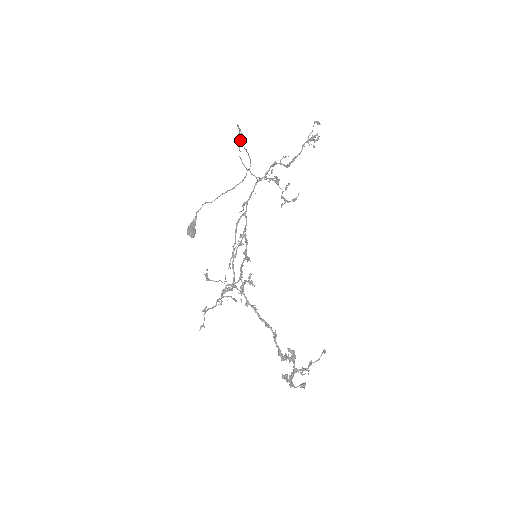
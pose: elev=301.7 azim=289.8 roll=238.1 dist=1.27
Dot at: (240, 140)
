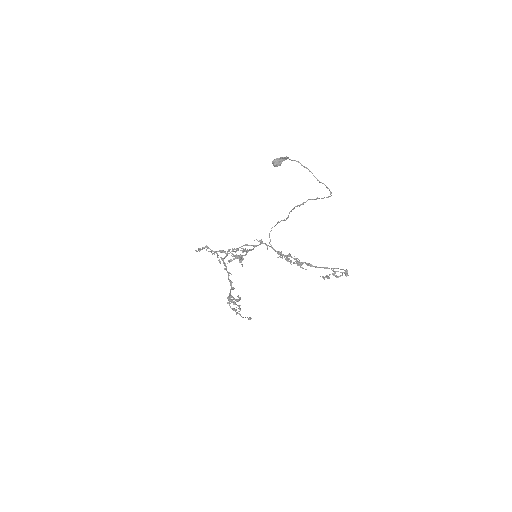
Dot at: occluded
